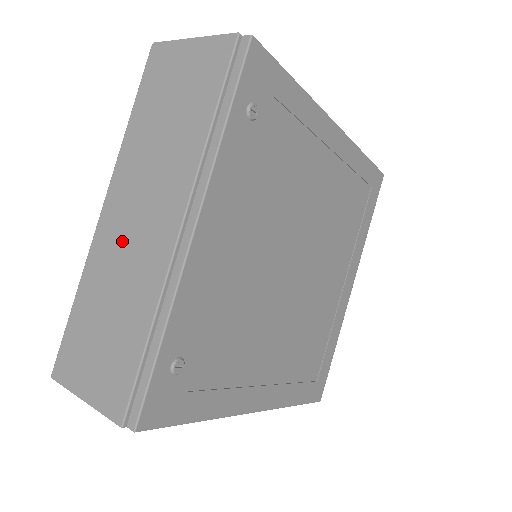
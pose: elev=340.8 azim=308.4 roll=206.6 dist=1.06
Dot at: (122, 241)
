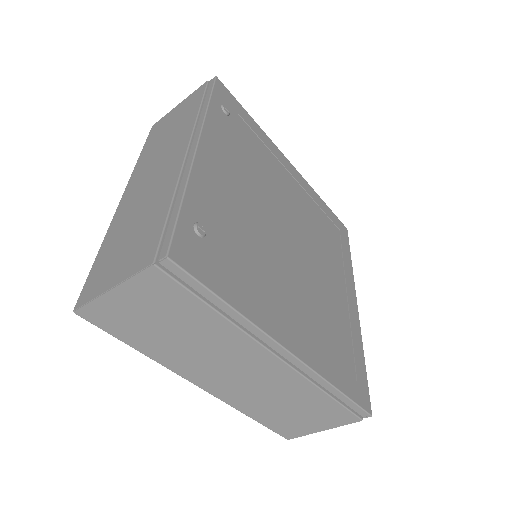
Dot at: (140, 193)
